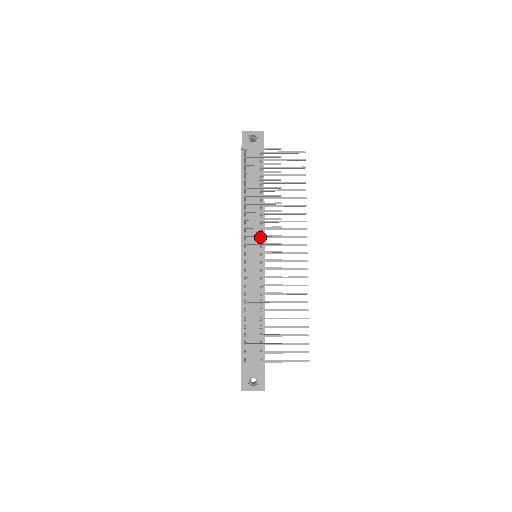
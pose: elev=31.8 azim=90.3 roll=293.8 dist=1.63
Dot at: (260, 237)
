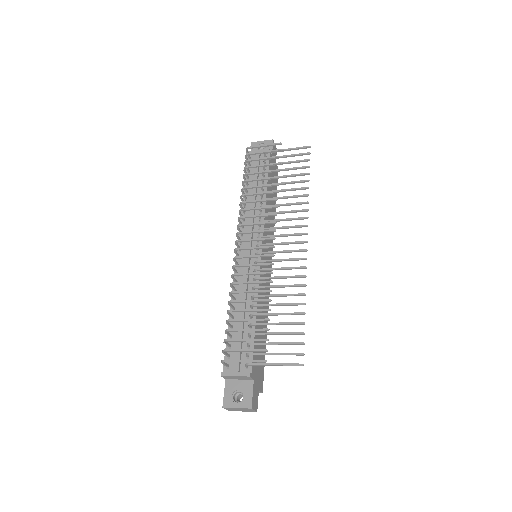
Dot at: occluded
